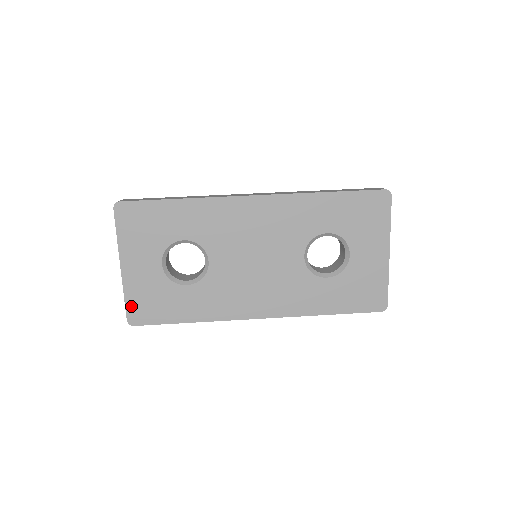
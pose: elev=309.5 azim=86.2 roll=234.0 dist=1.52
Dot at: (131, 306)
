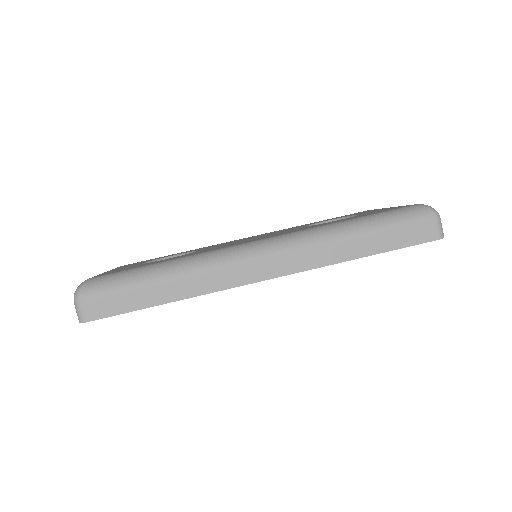
Dot at: occluded
